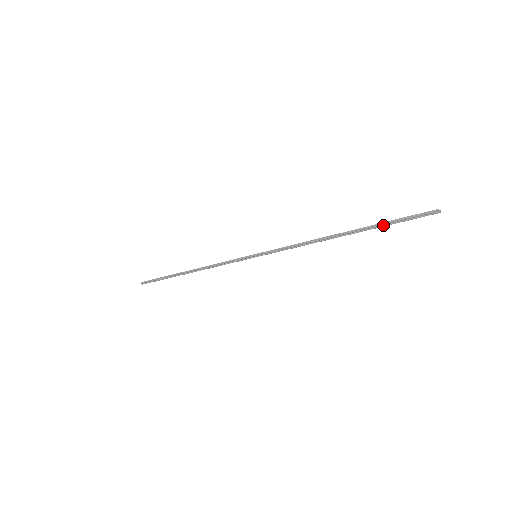
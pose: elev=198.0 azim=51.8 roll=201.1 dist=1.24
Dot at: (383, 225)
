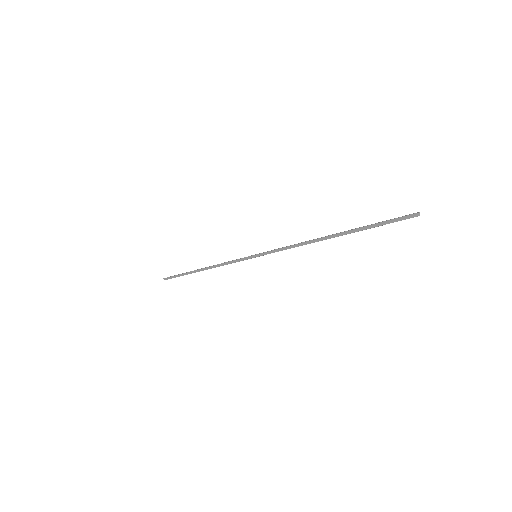
Dot at: (366, 228)
